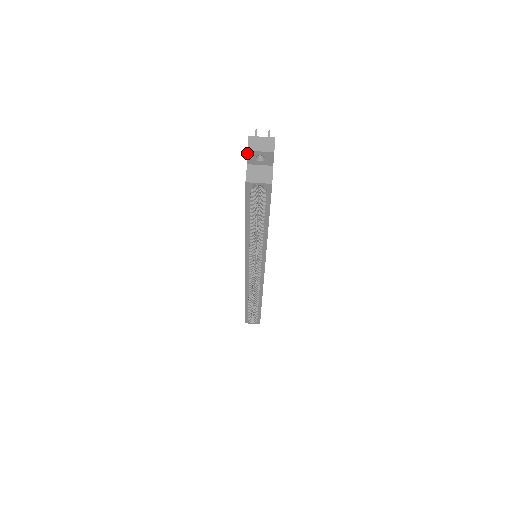
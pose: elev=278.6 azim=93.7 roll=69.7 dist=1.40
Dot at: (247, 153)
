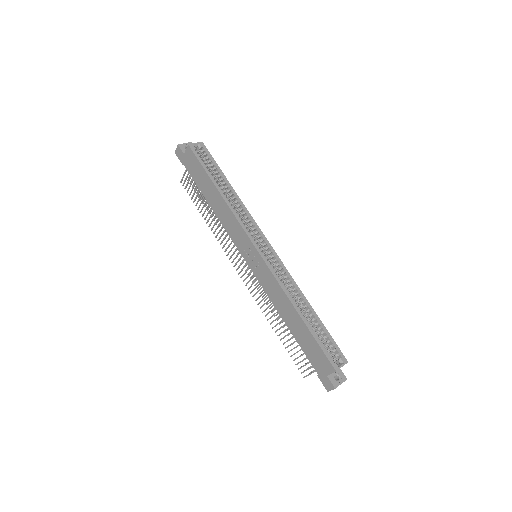
Dot at: (179, 147)
